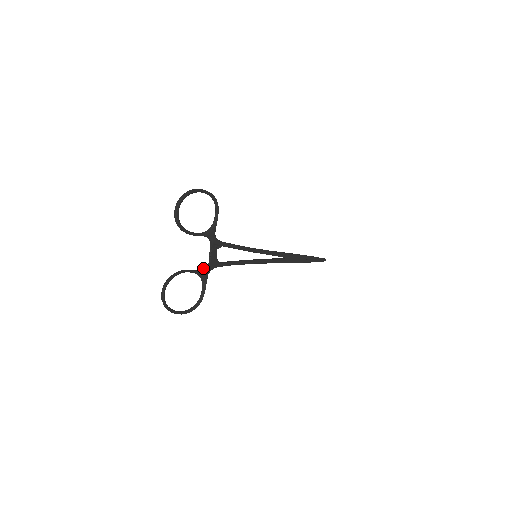
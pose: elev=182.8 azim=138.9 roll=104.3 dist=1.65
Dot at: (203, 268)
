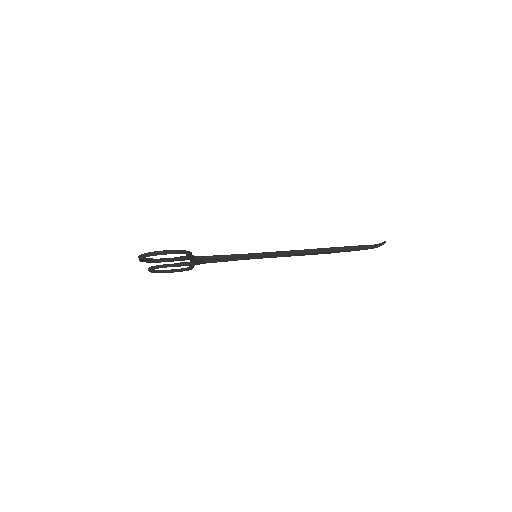
Dot at: (188, 263)
